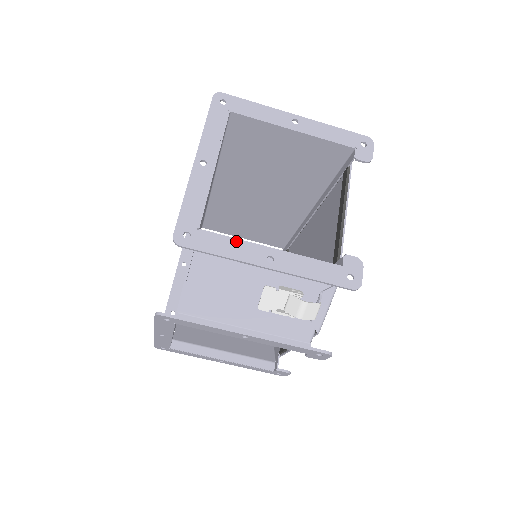
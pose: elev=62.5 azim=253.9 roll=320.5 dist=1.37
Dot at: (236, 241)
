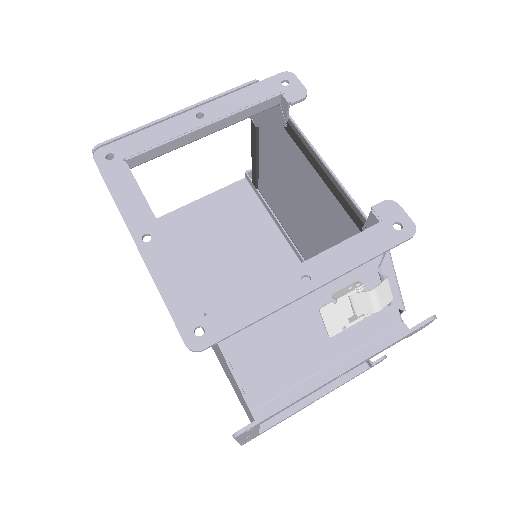
Dot at: occluded
